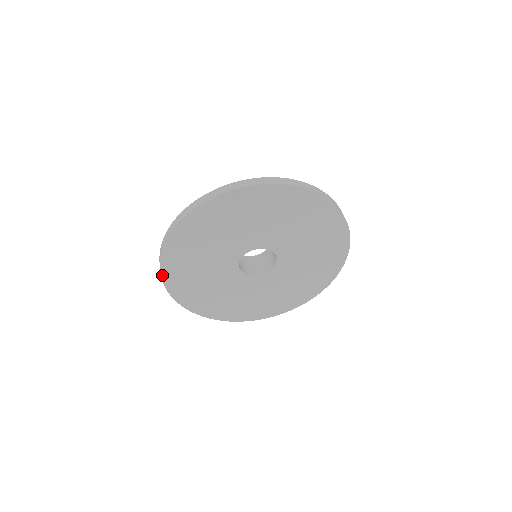
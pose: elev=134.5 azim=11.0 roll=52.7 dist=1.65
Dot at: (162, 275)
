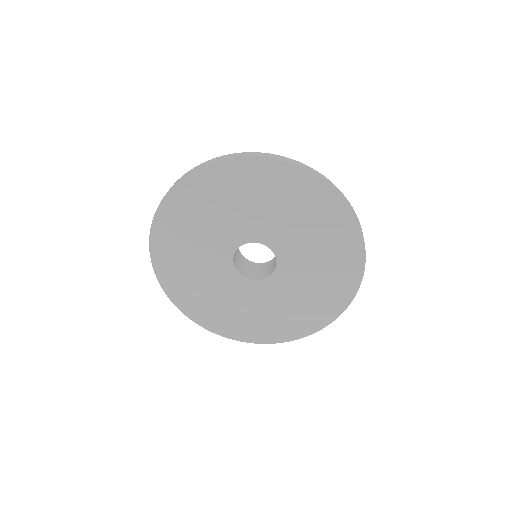
Dot at: (166, 292)
